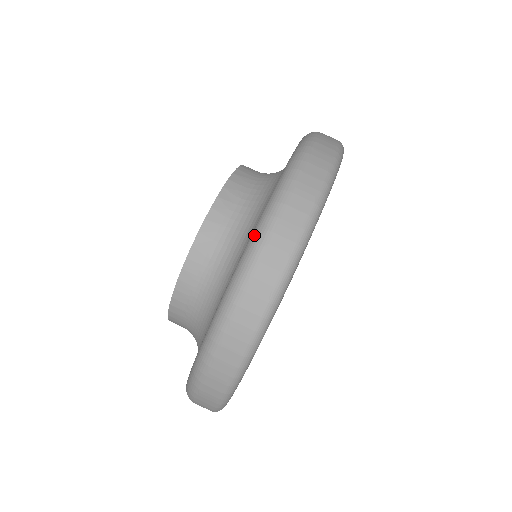
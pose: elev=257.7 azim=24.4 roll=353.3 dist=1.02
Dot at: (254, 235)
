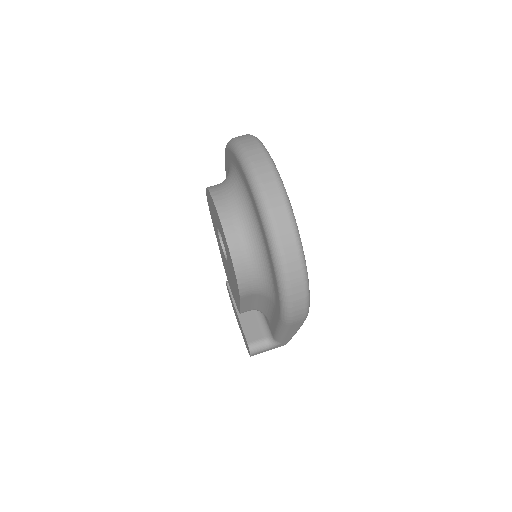
Dot at: (233, 146)
